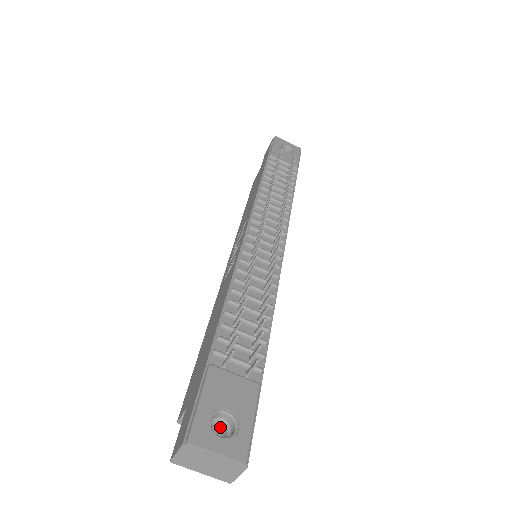
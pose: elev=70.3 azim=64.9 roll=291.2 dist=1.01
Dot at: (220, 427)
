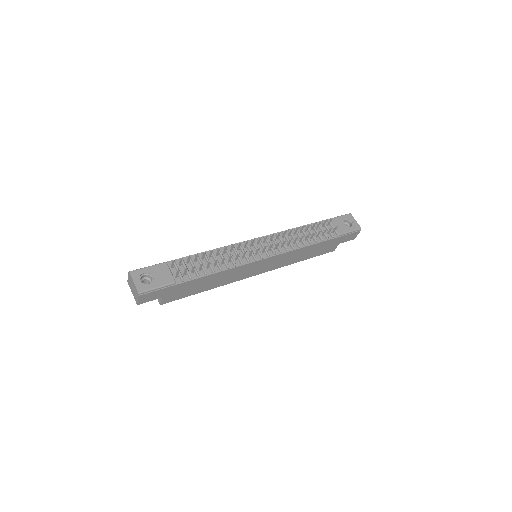
Dot at: occluded
